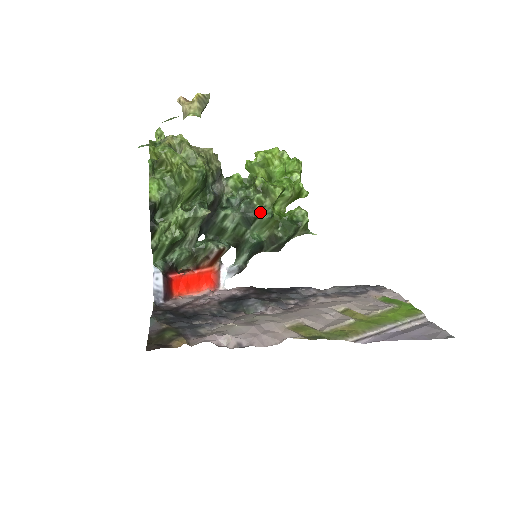
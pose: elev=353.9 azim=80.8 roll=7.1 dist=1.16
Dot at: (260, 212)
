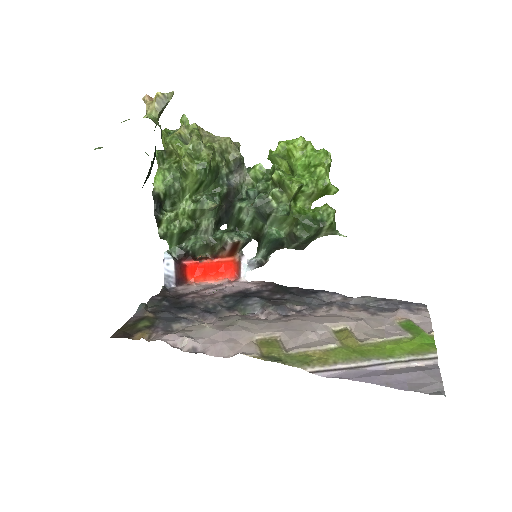
Dot at: (274, 208)
